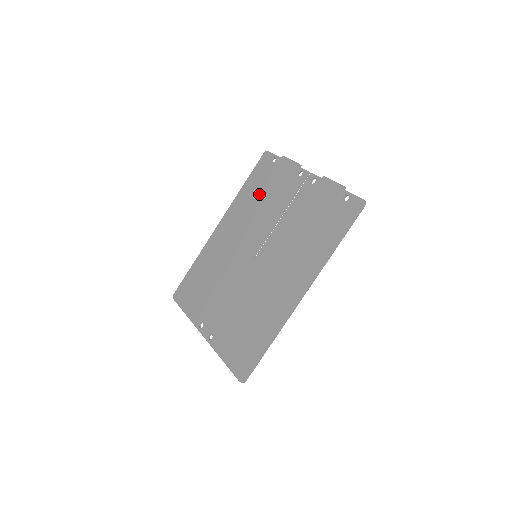
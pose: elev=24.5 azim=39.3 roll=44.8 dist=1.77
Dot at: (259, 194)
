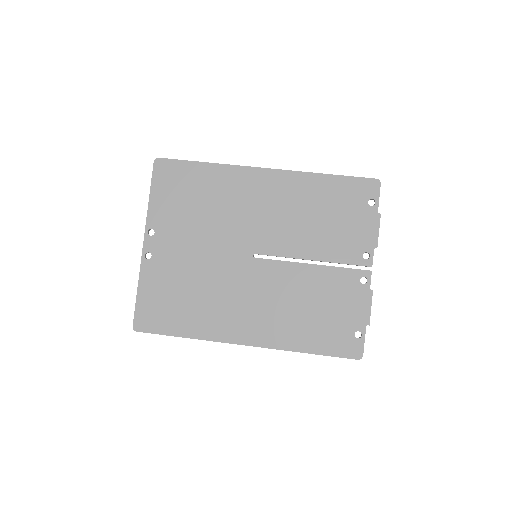
Dot at: (325, 210)
